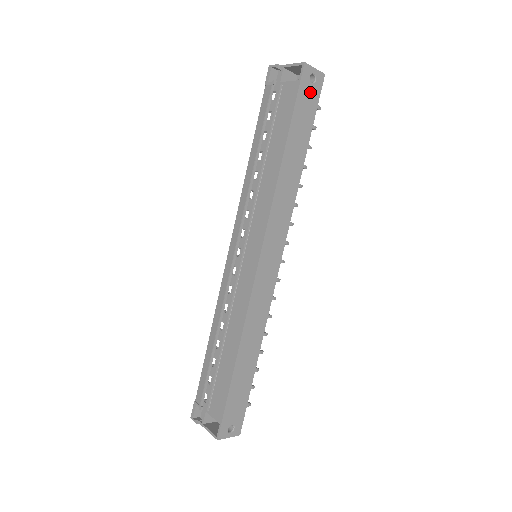
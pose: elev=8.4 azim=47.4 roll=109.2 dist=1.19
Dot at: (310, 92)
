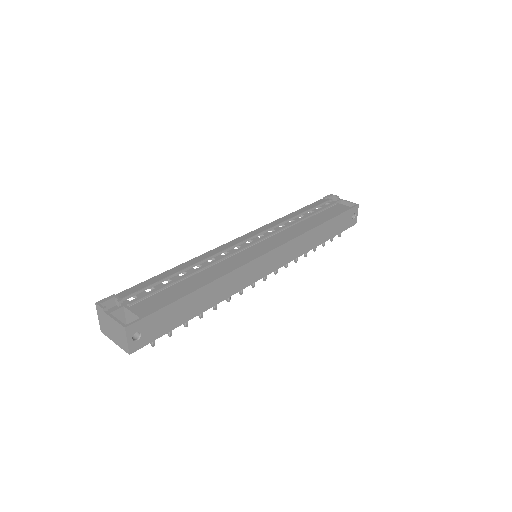
Dot at: (349, 219)
